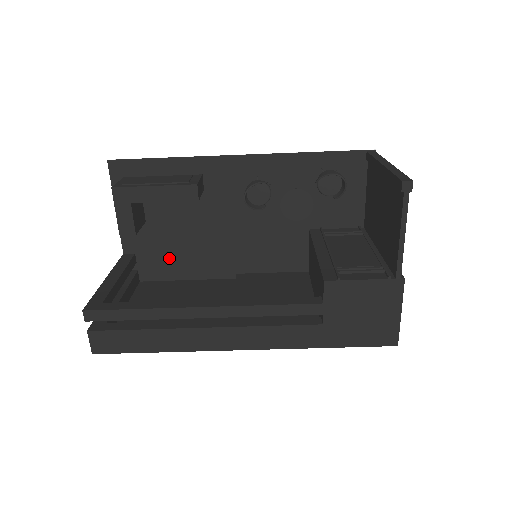
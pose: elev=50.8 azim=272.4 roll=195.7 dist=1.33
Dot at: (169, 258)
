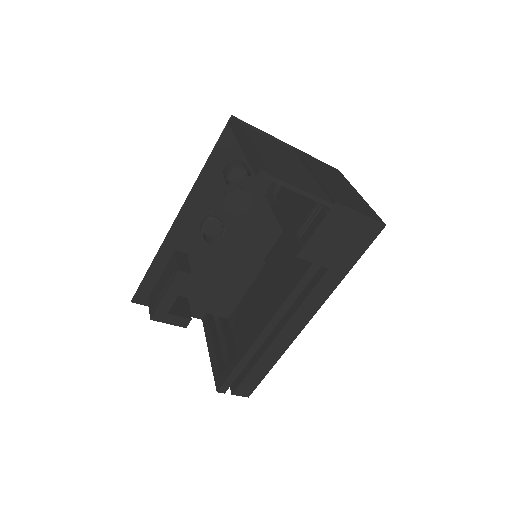
Dot at: (223, 295)
